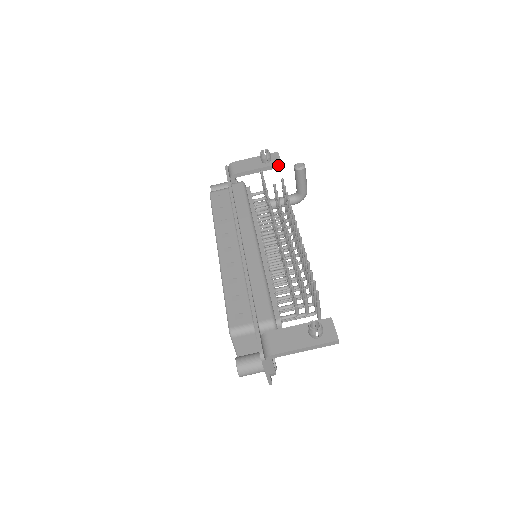
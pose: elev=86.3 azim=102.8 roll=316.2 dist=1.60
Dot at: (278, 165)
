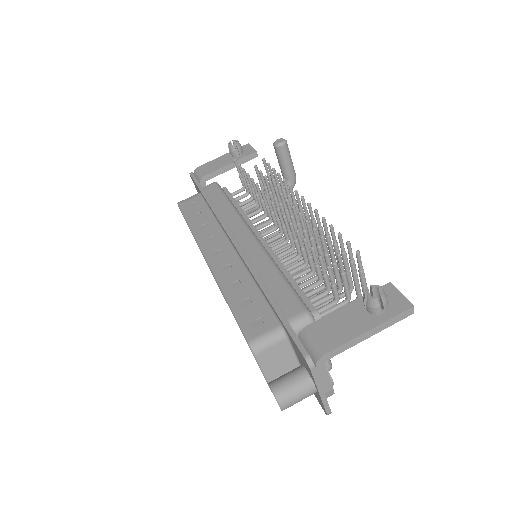
Dot at: (253, 155)
